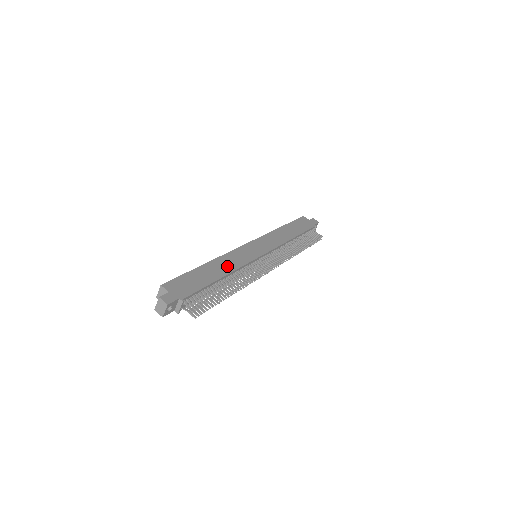
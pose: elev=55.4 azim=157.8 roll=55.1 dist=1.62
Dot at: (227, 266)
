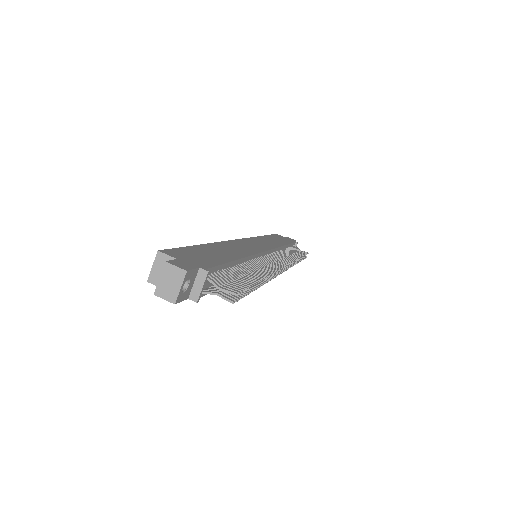
Dot at: (236, 251)
